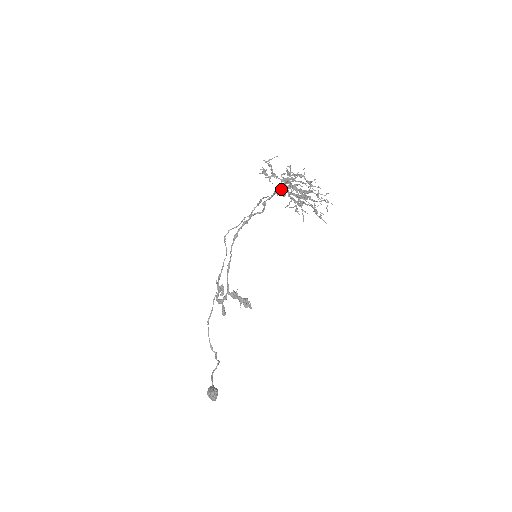
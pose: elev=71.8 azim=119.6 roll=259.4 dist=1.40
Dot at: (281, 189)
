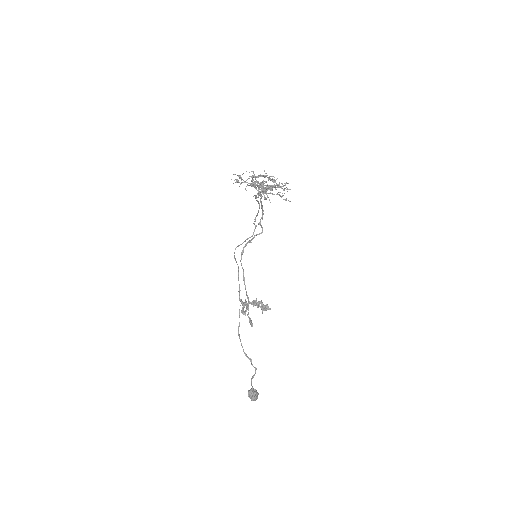
Dot at: (247, 184)
